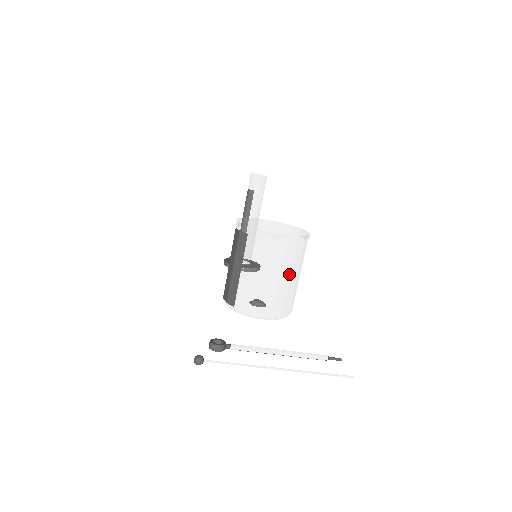
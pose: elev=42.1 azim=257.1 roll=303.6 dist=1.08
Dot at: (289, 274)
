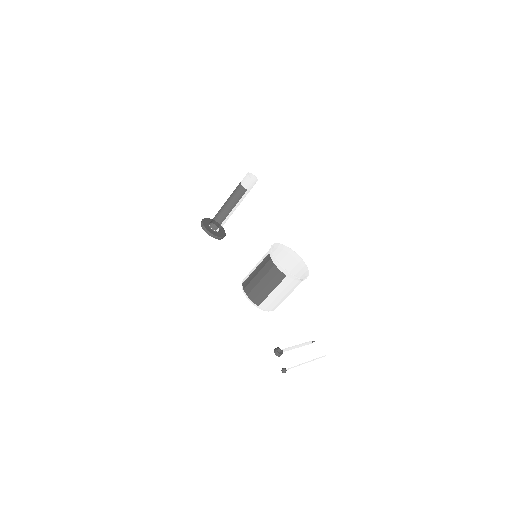
Dot at: occluded
